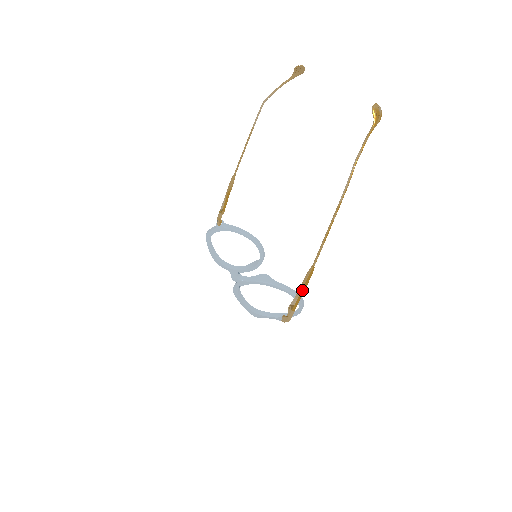
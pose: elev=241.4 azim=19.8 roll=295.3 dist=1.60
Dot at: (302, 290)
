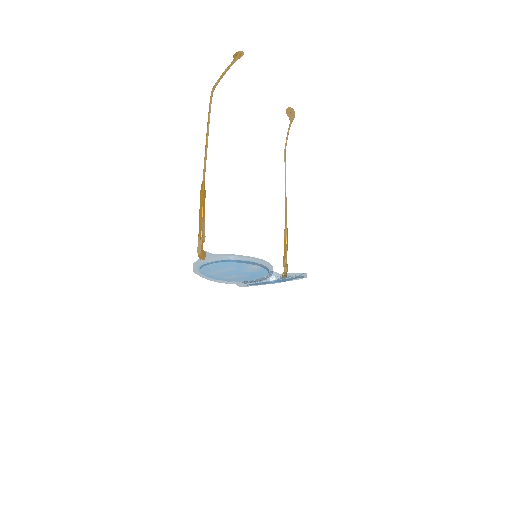
Dot at: (200, 210)
